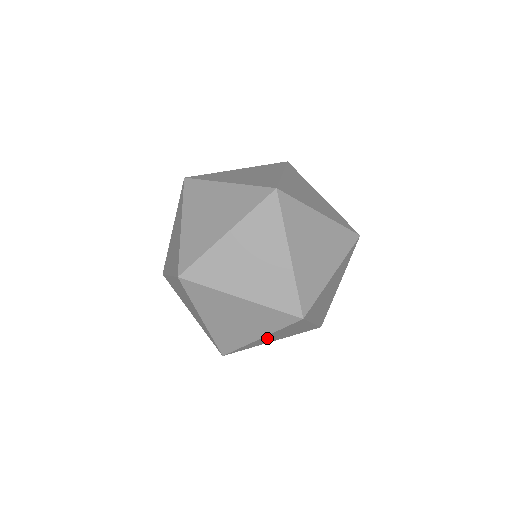
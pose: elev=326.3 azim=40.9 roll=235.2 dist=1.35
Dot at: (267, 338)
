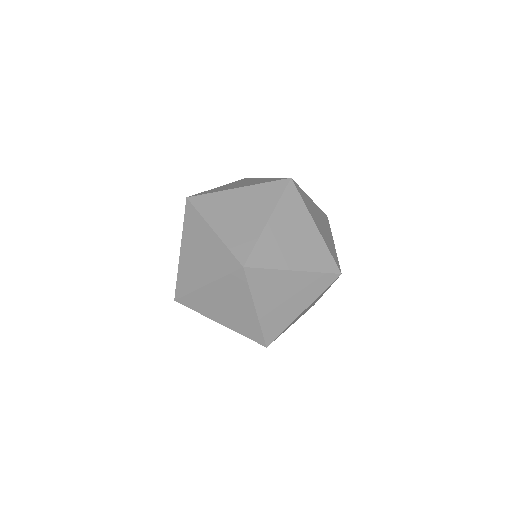
Dot at: occluded
